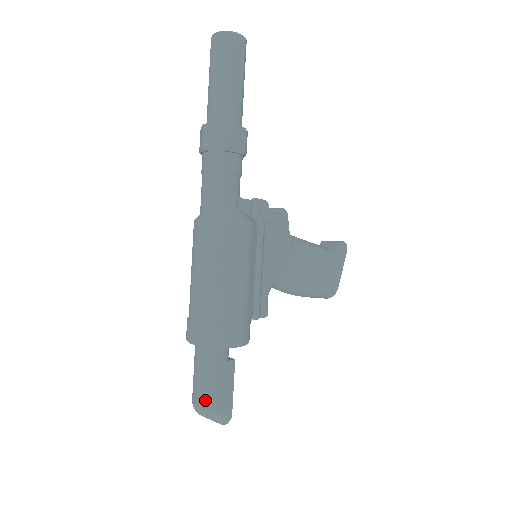
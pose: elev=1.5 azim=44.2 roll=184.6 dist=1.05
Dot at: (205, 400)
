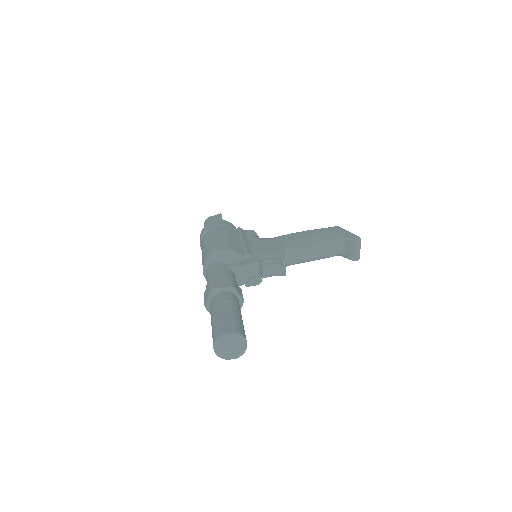
Dot at: occluded
